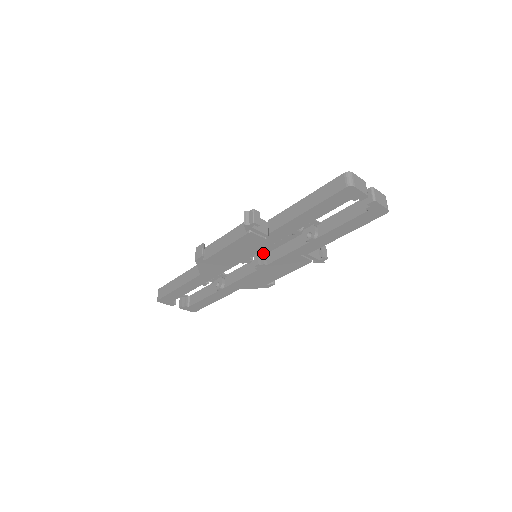
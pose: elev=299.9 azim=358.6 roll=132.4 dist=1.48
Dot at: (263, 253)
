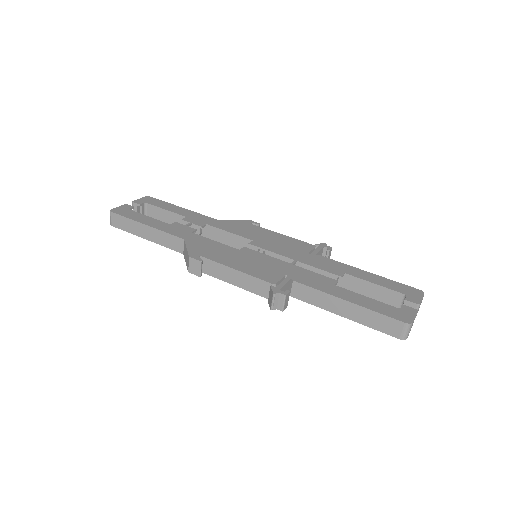
Dot at: (263, 249)
